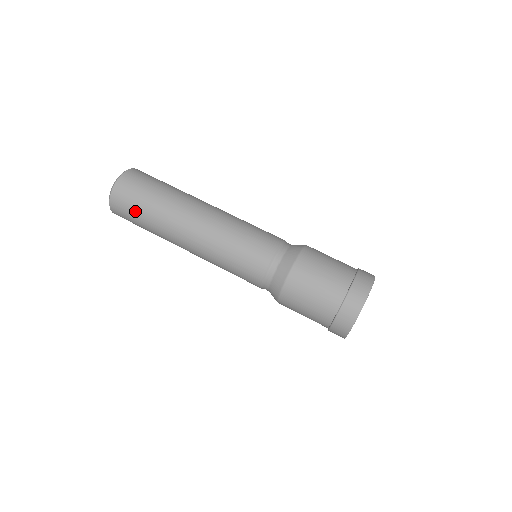
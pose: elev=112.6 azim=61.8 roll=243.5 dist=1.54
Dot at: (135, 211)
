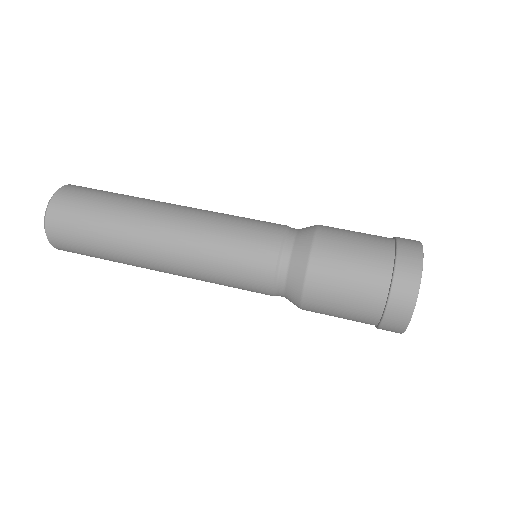
Dot at: (87, 252)
